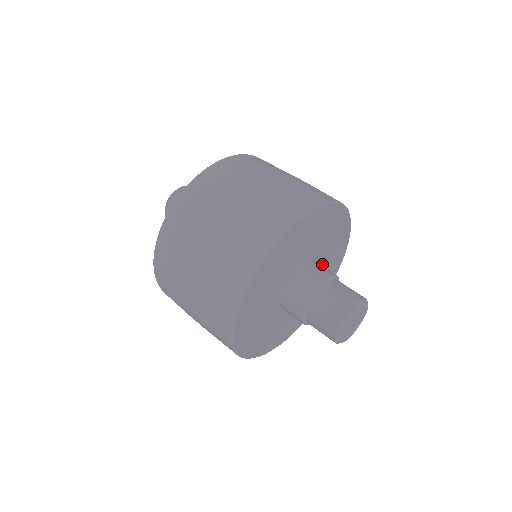
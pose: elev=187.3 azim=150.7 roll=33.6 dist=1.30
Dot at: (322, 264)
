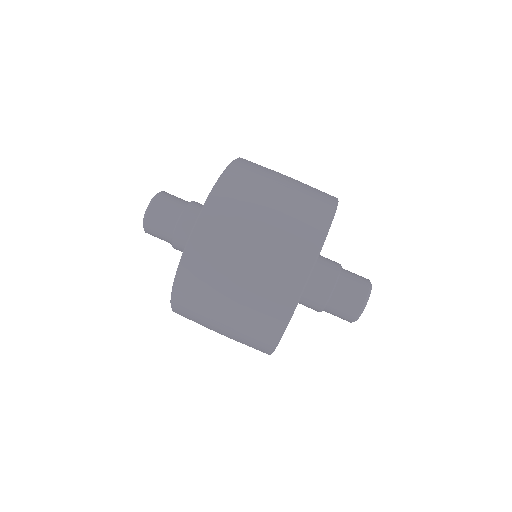
Dot at: occluded
